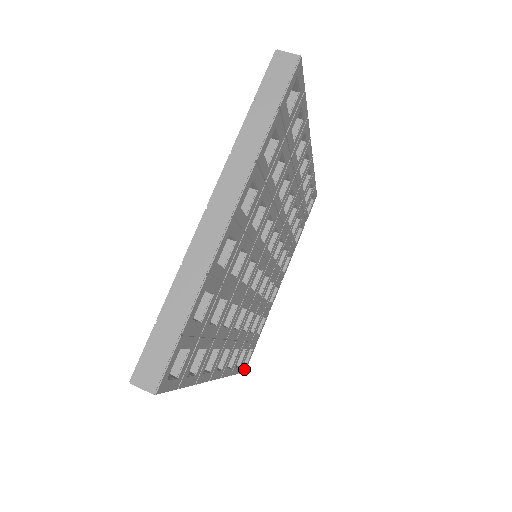
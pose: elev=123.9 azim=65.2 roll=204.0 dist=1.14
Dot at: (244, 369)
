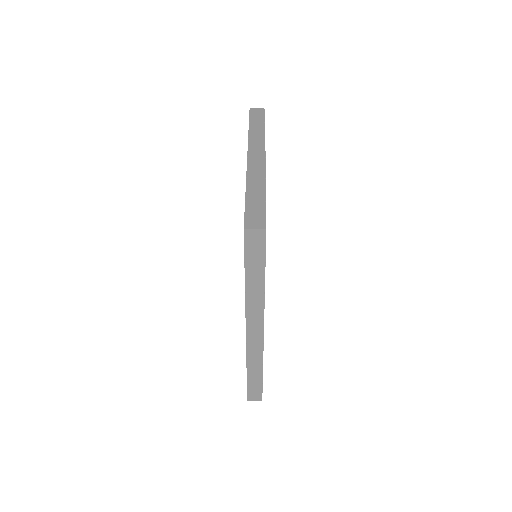
Dot at: occluded
